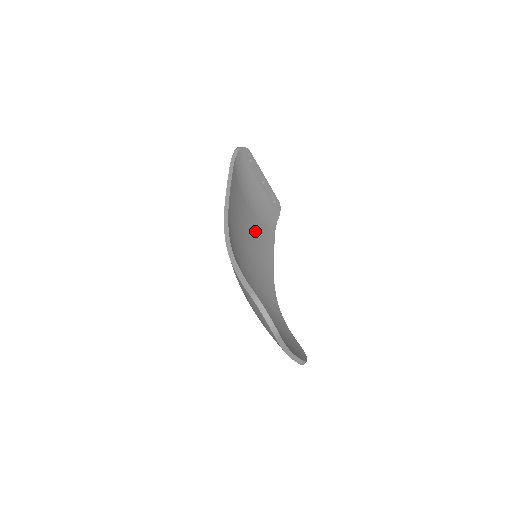
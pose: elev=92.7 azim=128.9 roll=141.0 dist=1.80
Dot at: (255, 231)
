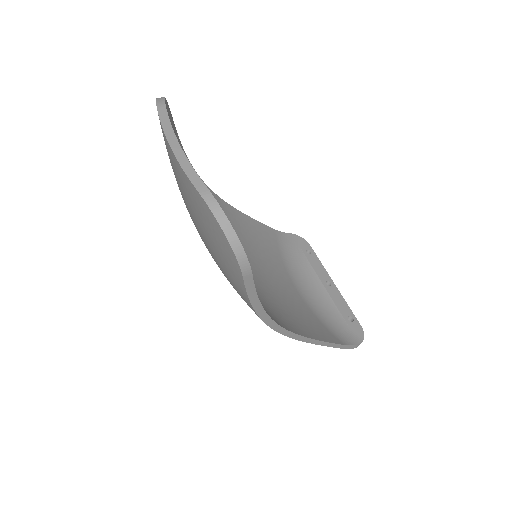
Dot at: (292, 300)
